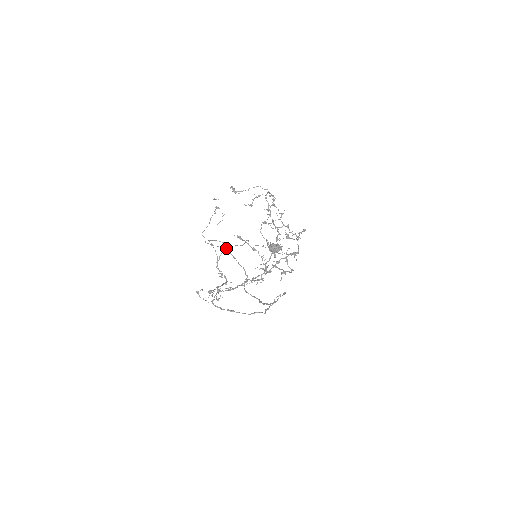
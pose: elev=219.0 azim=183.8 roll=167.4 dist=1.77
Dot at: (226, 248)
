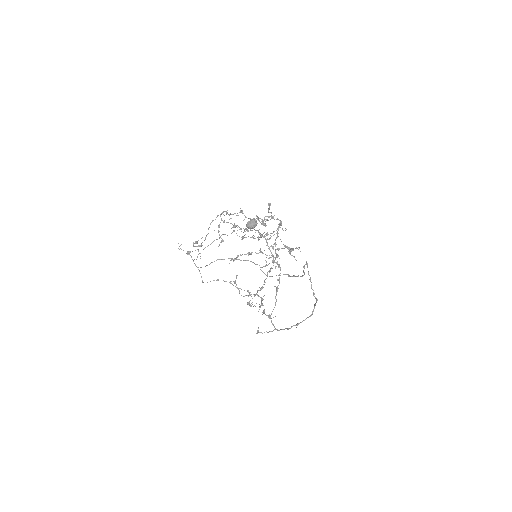
Dot at: occluded
